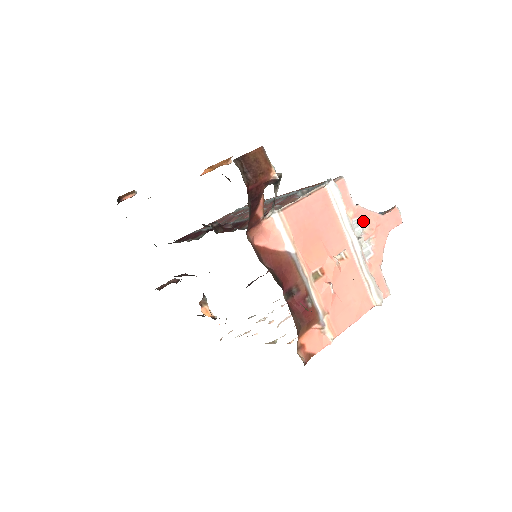
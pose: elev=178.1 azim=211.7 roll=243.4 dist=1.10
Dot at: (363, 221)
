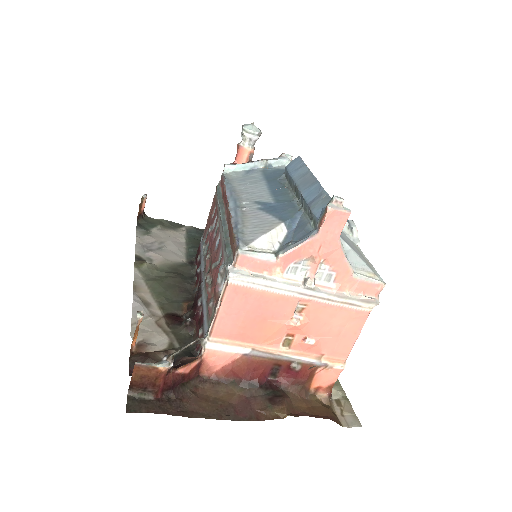
Dot at: (298, 260)
